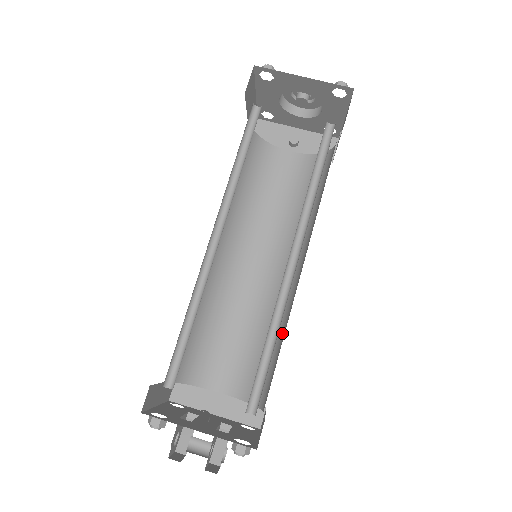
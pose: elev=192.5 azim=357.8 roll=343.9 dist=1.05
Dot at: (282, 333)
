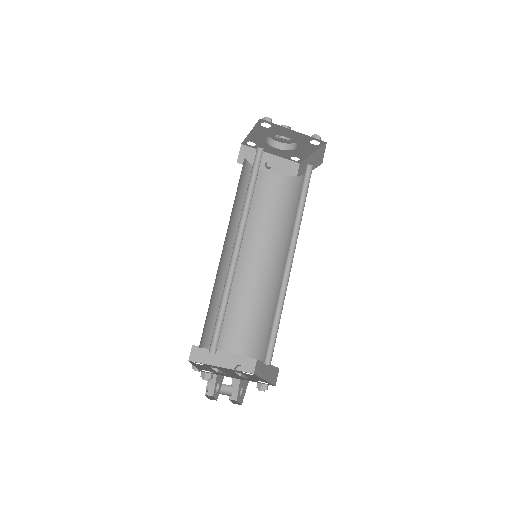
Dot at: (273, 309)
